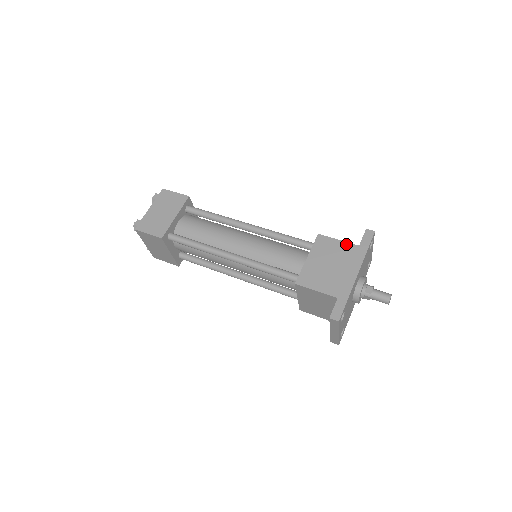
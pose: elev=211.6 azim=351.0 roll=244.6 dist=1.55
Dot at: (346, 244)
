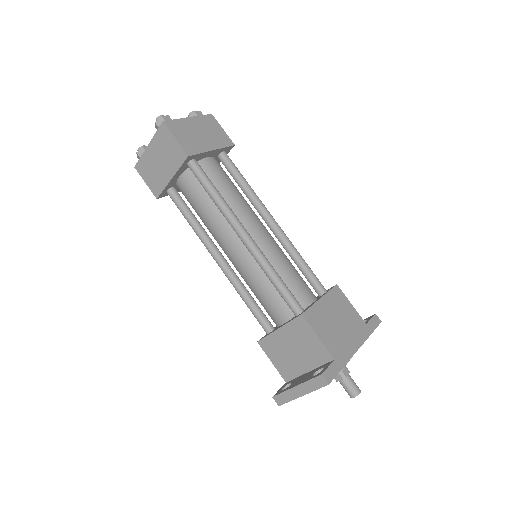
Dot at: (357, 313)
